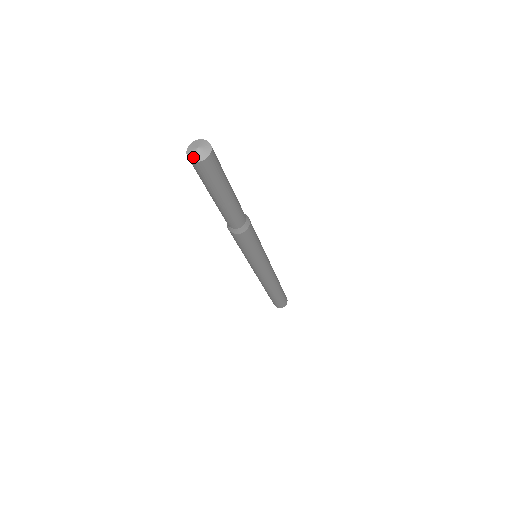
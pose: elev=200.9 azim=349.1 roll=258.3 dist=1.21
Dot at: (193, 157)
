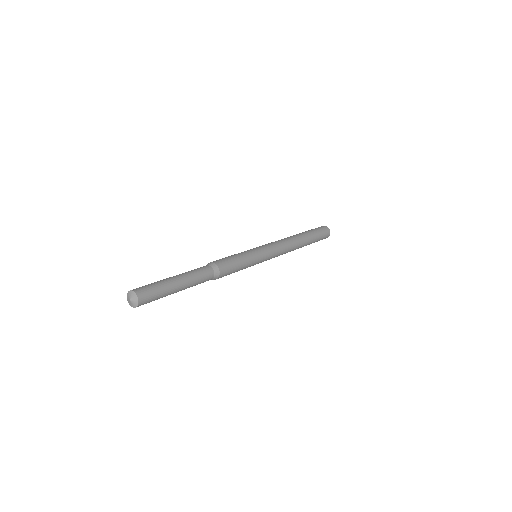
Dot at: (128, 298)
